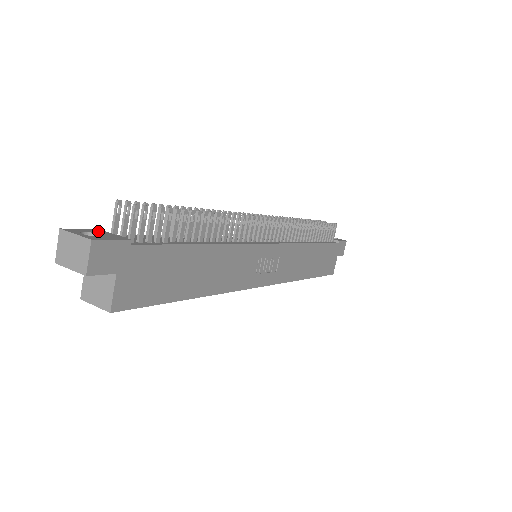
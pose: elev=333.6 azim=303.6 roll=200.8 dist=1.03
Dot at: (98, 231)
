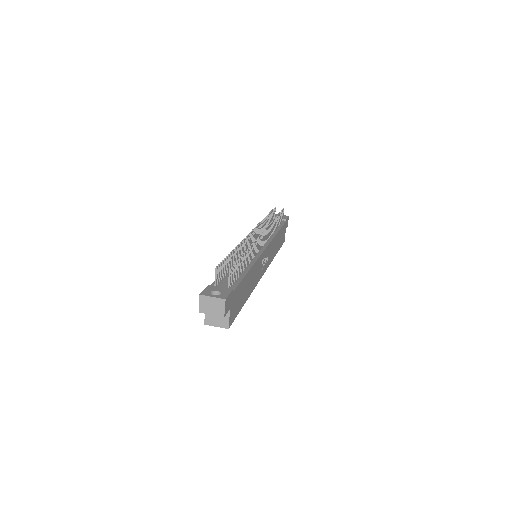
Dot at: (212, 287)
